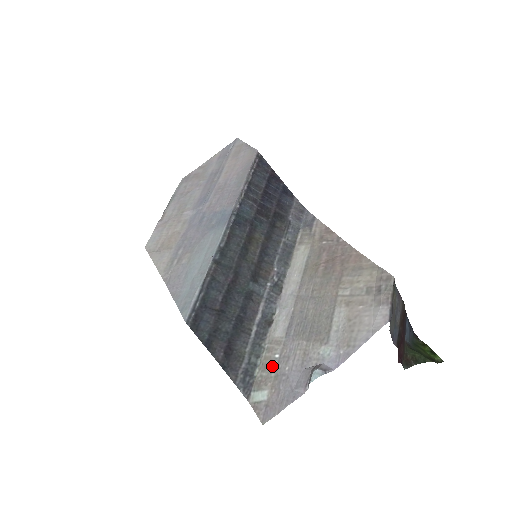
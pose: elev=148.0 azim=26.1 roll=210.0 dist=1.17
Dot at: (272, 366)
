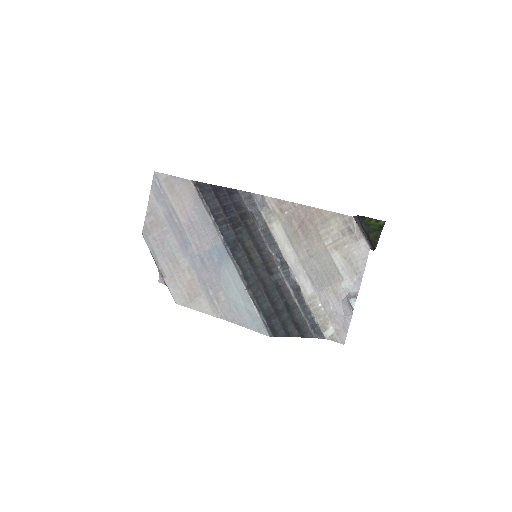
Dot at: (322, 312)
